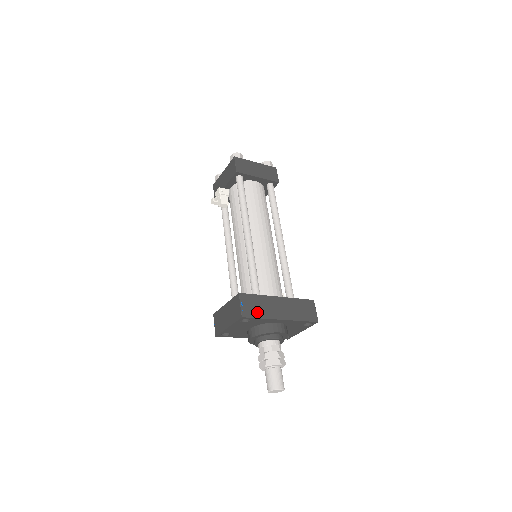
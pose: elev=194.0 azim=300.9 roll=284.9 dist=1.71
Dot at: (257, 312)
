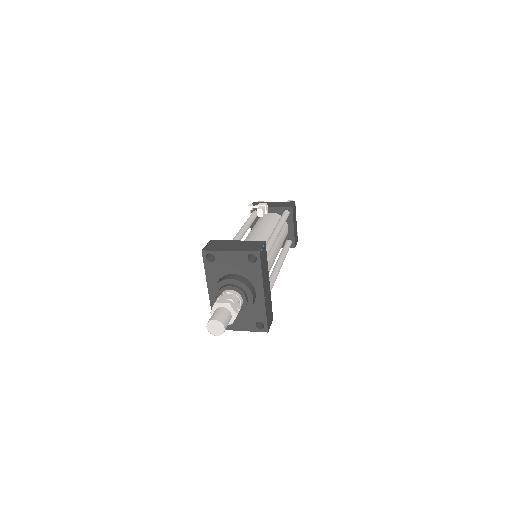
Dot at: (263, 265)
